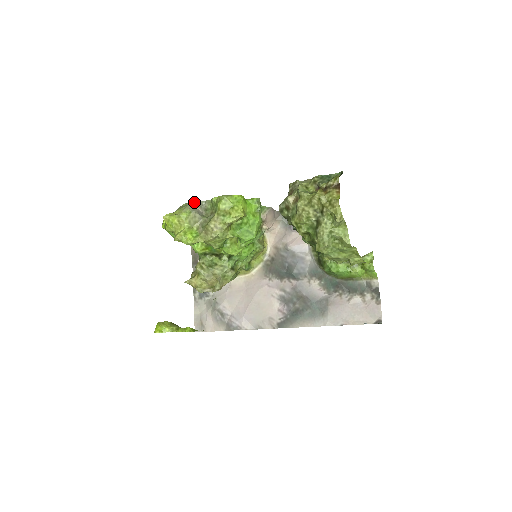
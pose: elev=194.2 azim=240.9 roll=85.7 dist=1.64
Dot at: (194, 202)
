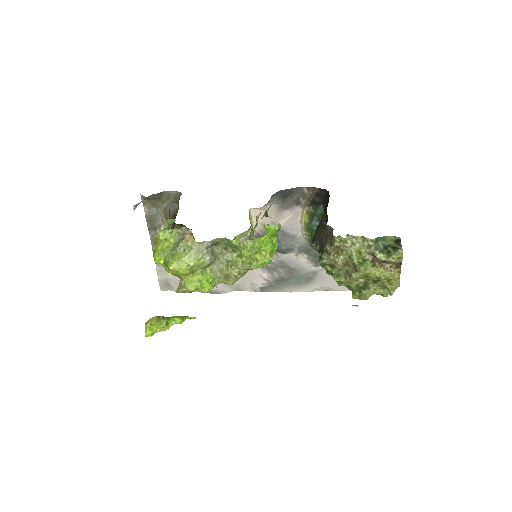
Dot at: (205, 243)
